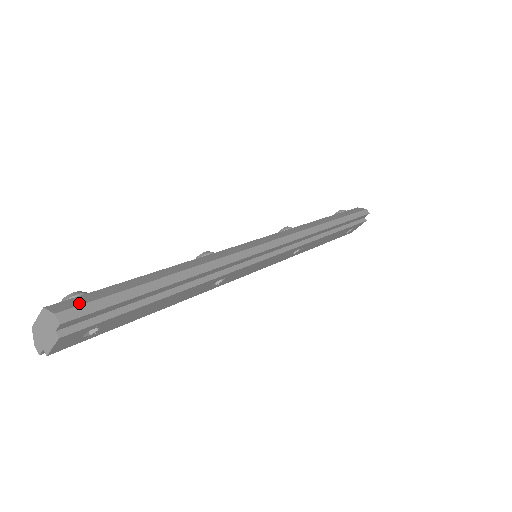
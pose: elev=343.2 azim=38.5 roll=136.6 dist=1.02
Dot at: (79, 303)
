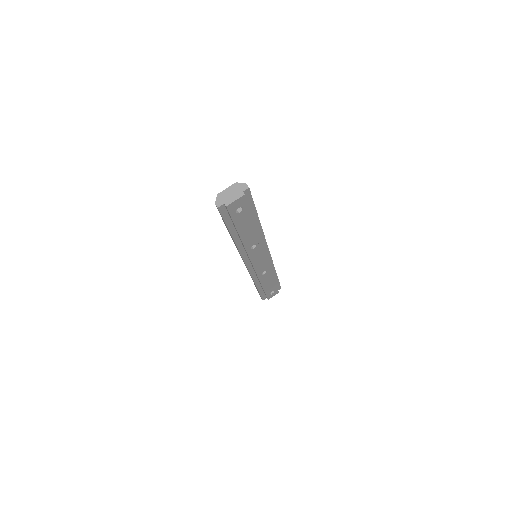
Dot at: occluded
